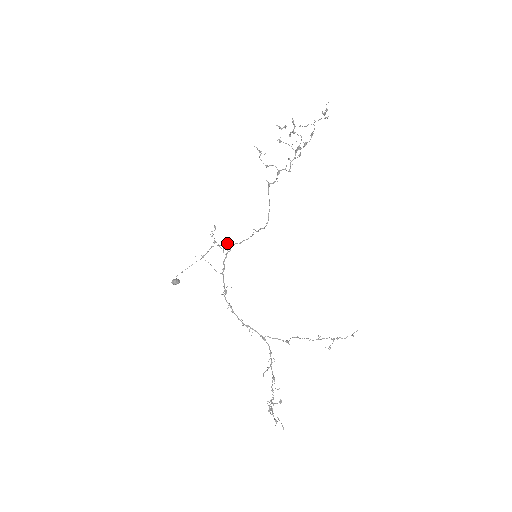
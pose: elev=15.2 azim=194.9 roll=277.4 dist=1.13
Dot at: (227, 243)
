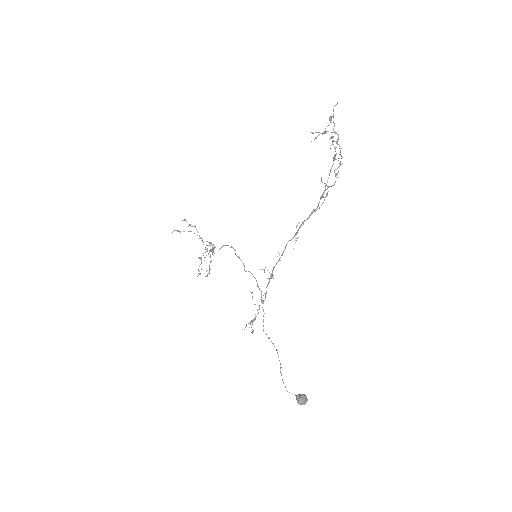
Dot at: occluded
